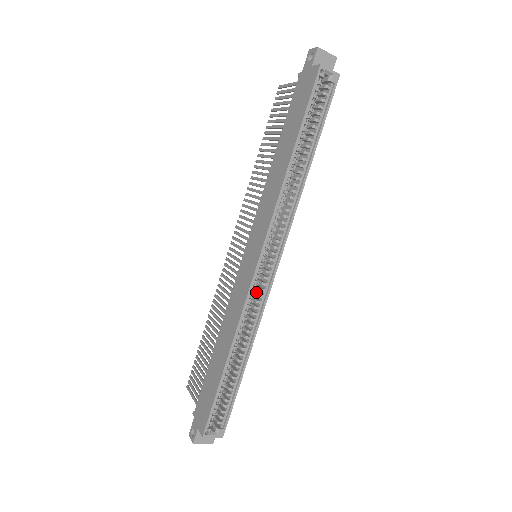
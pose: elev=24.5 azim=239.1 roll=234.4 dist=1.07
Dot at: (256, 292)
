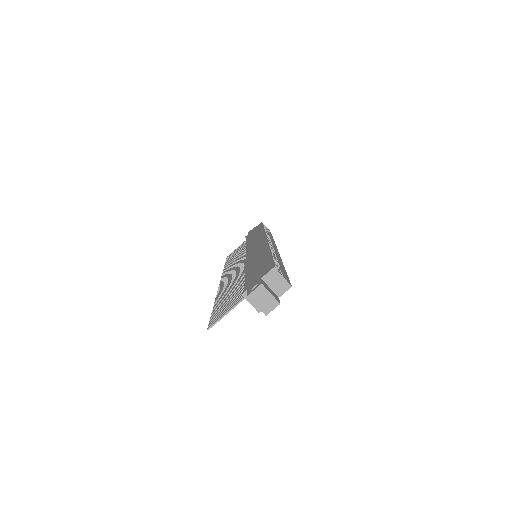
Dot at: occluded
